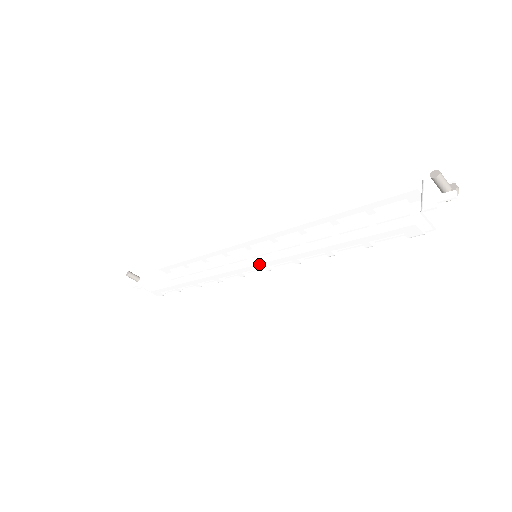
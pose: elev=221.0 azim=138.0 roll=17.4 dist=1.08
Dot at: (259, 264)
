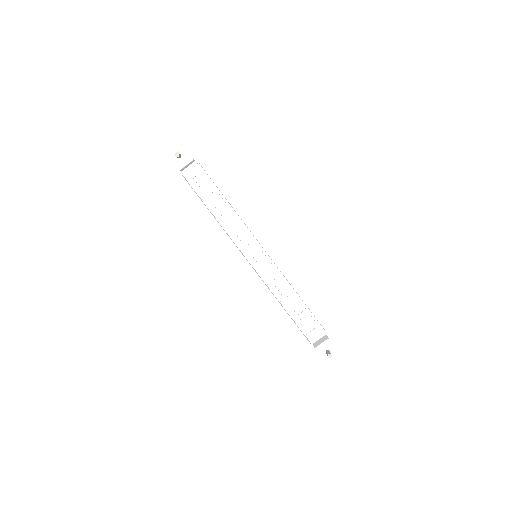
Dot at: (254, 271)
